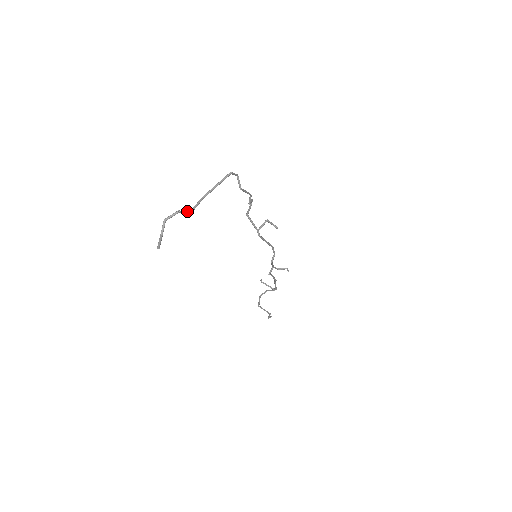
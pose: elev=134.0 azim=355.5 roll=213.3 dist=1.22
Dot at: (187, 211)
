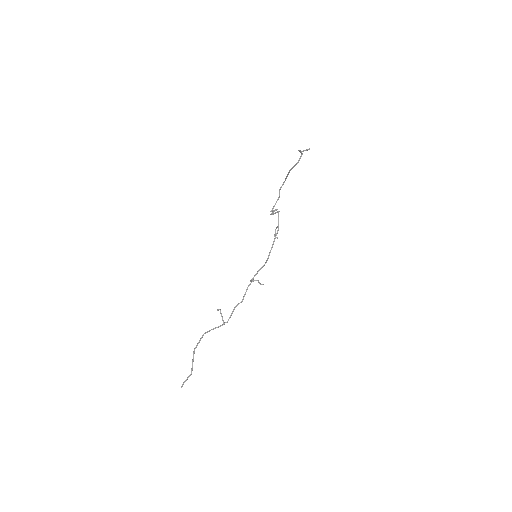
Dot at: (299, 160)
